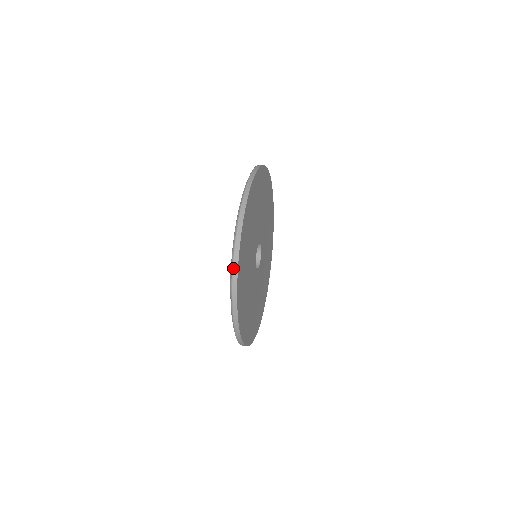
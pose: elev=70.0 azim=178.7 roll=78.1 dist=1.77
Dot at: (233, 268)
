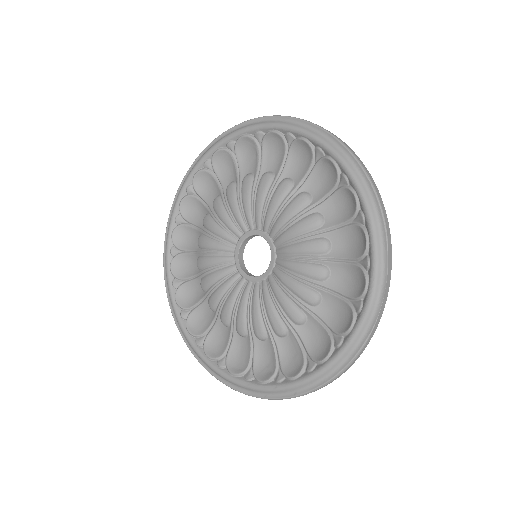
Dot at: (339, 139)
